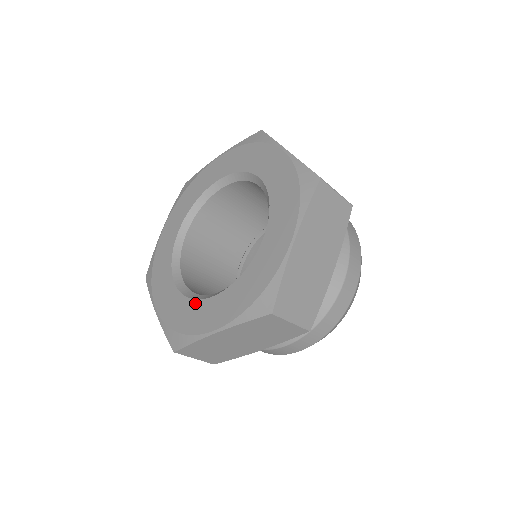
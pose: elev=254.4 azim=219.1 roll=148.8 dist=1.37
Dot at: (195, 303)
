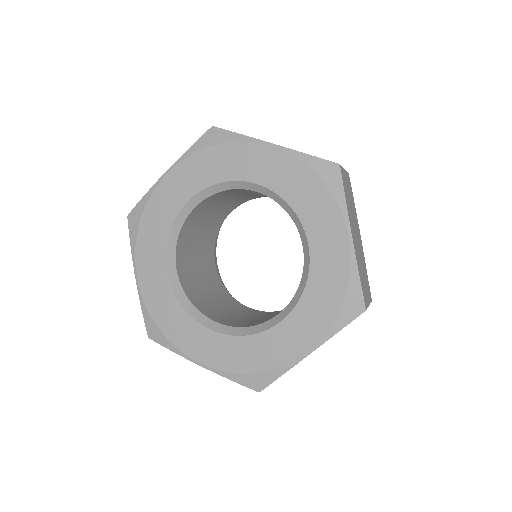
Dot at: (186, 317)
